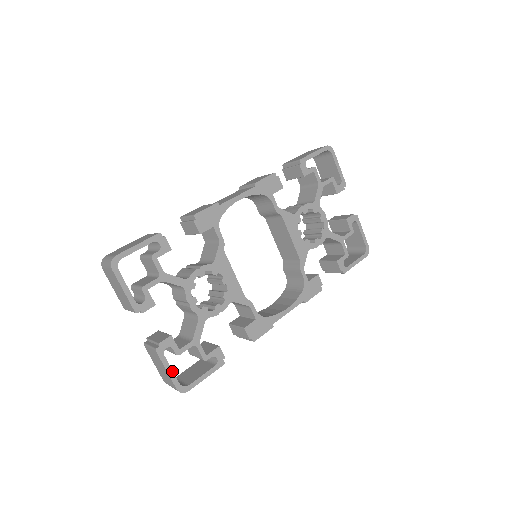
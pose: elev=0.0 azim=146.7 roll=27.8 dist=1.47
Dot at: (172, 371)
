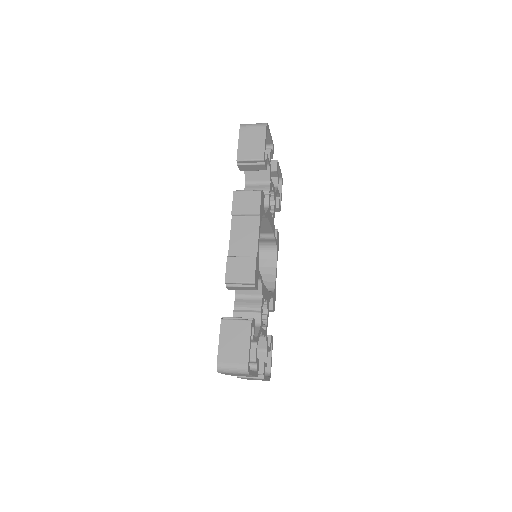
Dot at: (267, 377)
